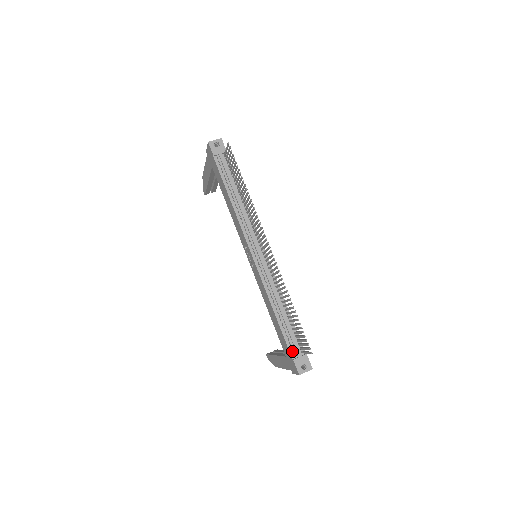
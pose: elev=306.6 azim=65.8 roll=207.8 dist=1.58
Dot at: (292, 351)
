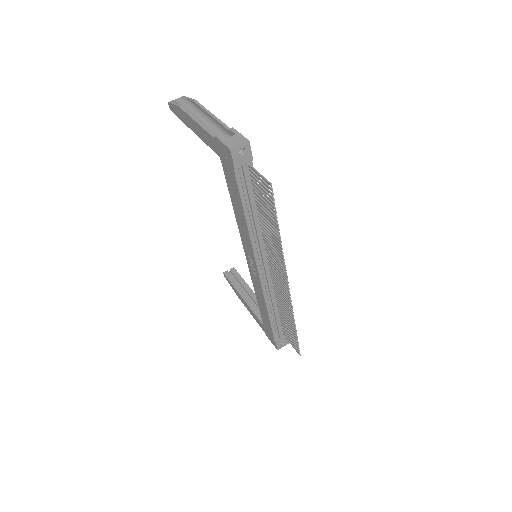
Dot at: (276, 336)
